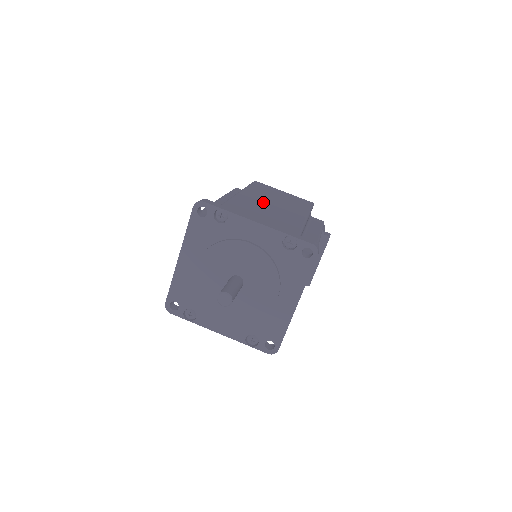
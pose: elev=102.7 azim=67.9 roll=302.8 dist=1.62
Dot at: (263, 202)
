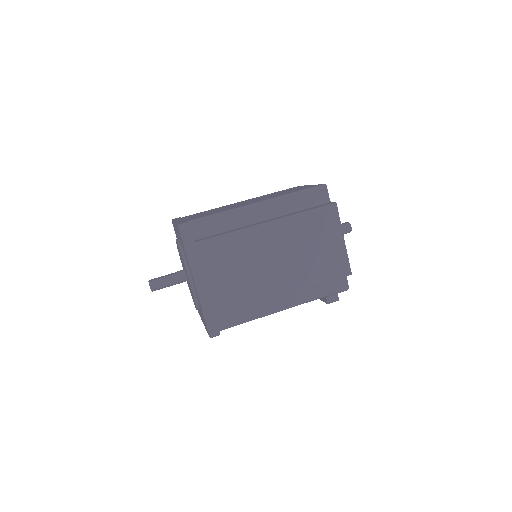
Dot at: (264, 253)
